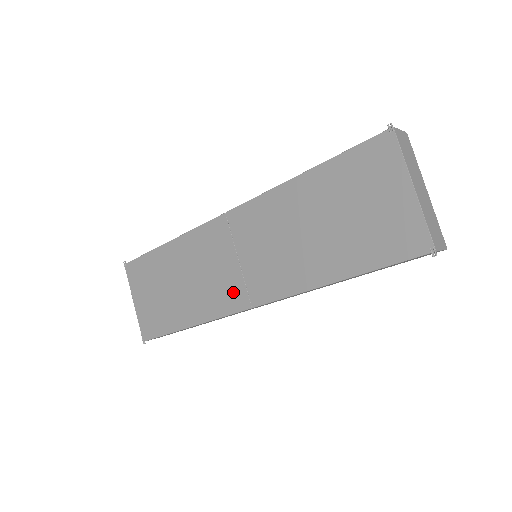
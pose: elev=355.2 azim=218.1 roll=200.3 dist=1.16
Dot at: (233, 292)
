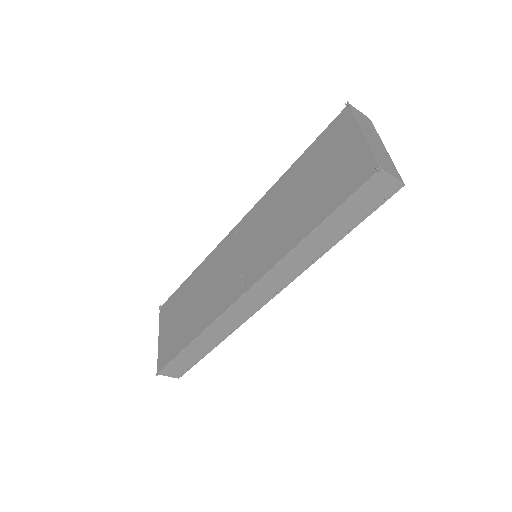
Dot at: (231, 288)
